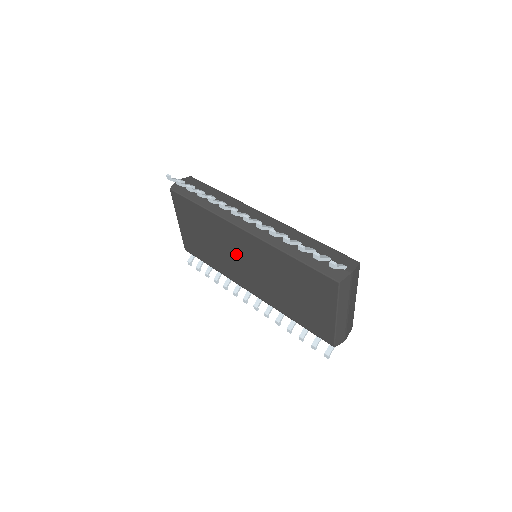
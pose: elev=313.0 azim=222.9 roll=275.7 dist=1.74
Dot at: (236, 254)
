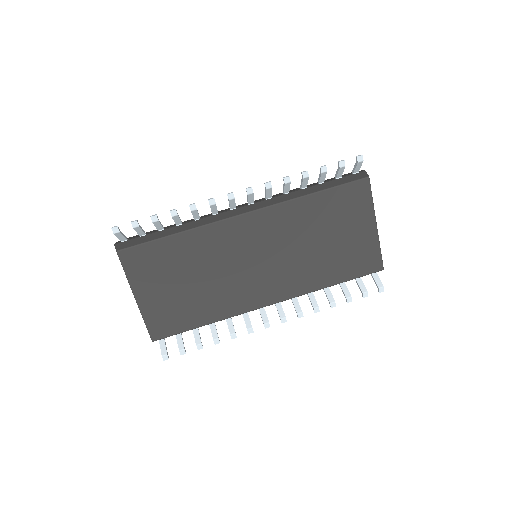
Dot at: (241, 262)
